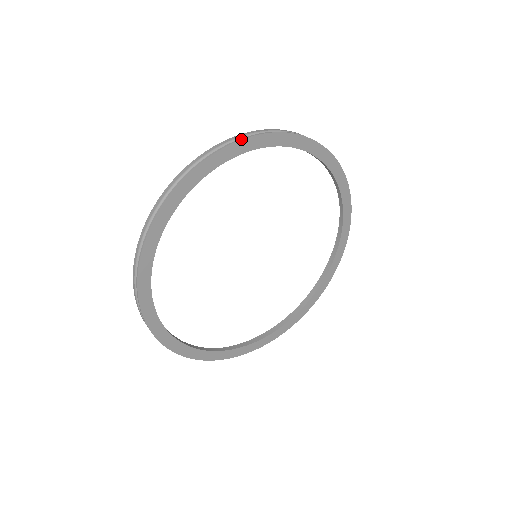
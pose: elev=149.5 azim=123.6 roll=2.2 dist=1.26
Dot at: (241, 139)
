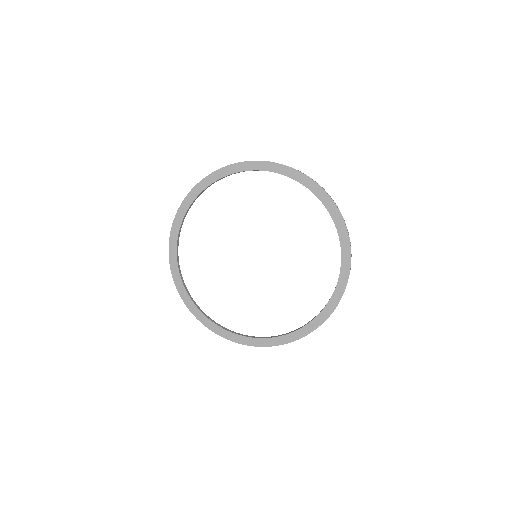
Dot at: occluded
